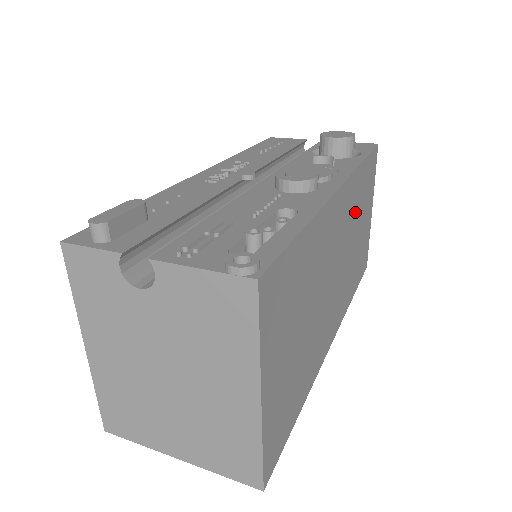
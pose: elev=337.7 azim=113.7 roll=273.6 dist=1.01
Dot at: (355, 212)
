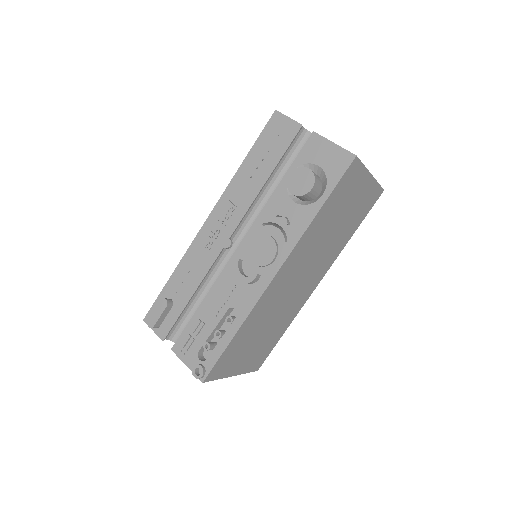
Dot at: (319, 236)
